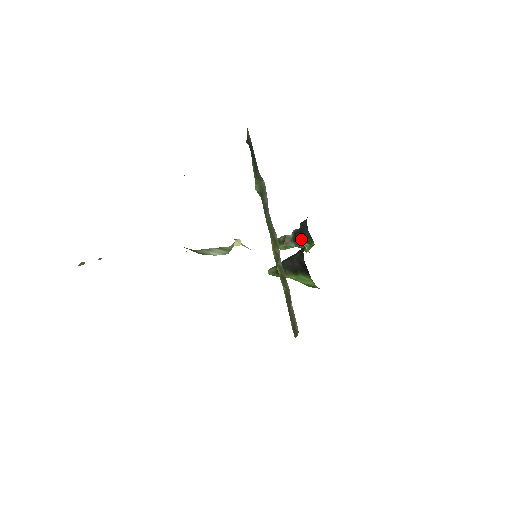
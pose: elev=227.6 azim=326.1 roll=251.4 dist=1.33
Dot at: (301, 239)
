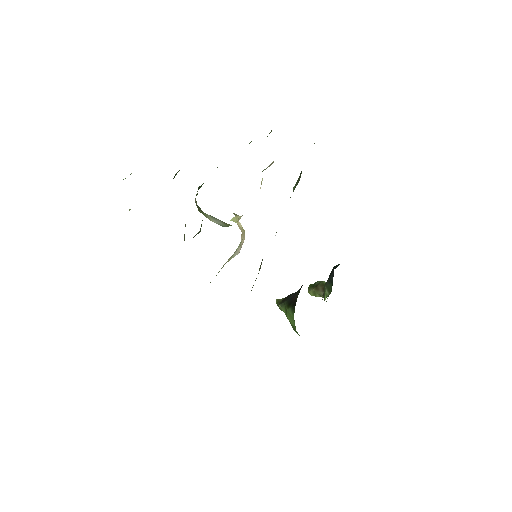
Dot at: (325, 284)
